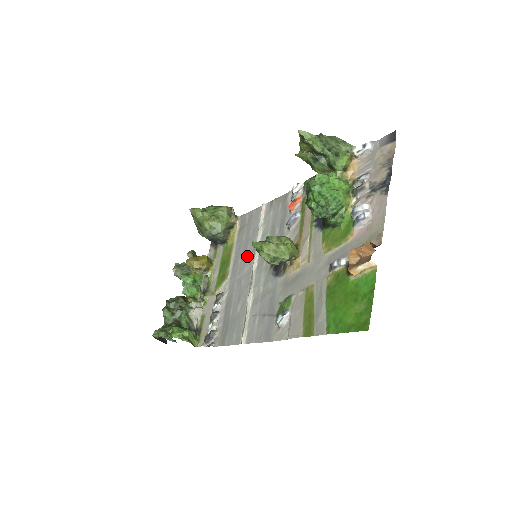
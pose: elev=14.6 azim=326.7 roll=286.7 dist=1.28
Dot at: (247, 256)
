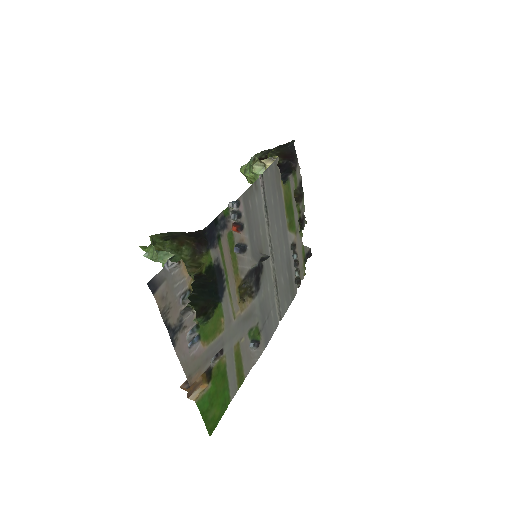
Dot at: (275, 229)
